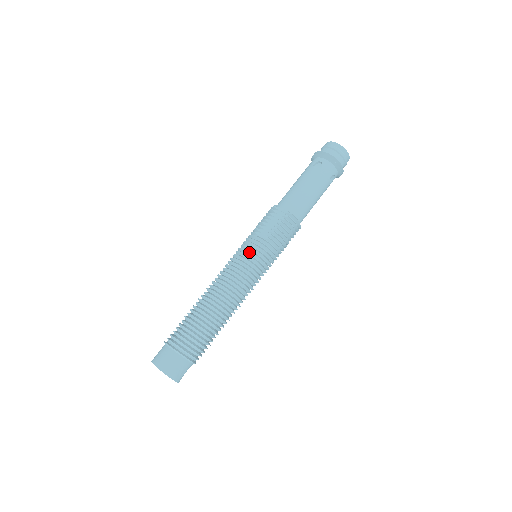
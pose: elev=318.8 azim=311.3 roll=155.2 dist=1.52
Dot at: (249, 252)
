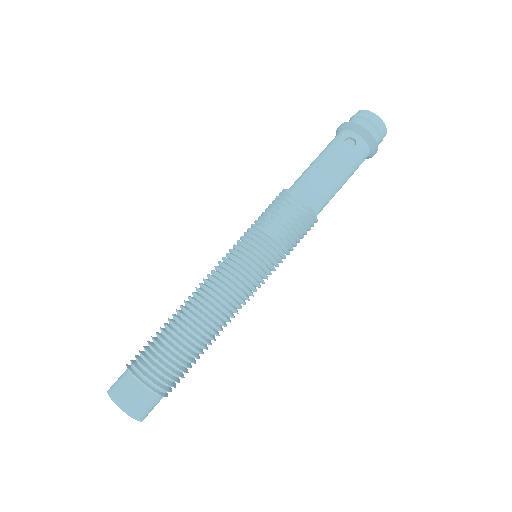
Dot at: (252, 255)
